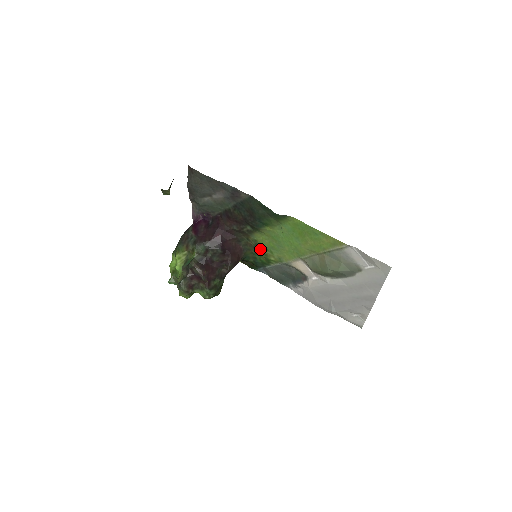
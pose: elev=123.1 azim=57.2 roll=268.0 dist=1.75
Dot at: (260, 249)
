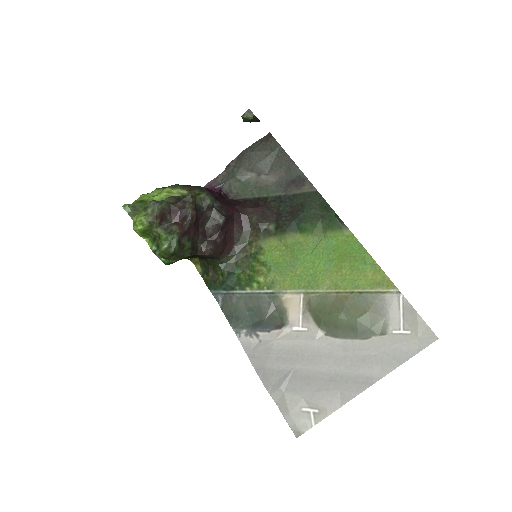
Dot at: (254, 262)
